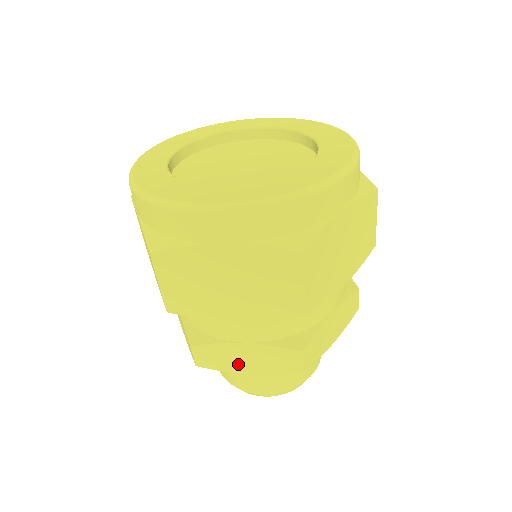
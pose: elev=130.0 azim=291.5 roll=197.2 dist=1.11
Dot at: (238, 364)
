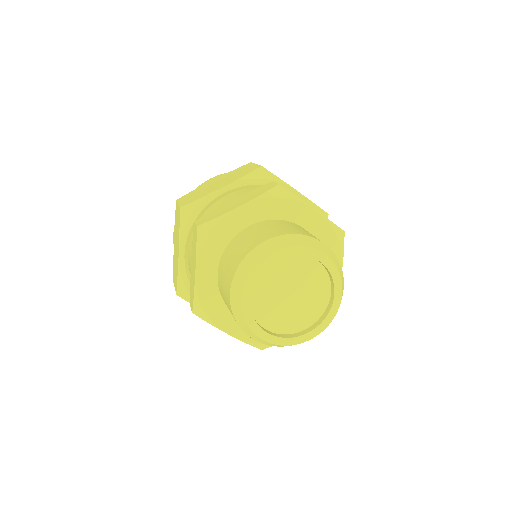
Dot at: (230, 208)
